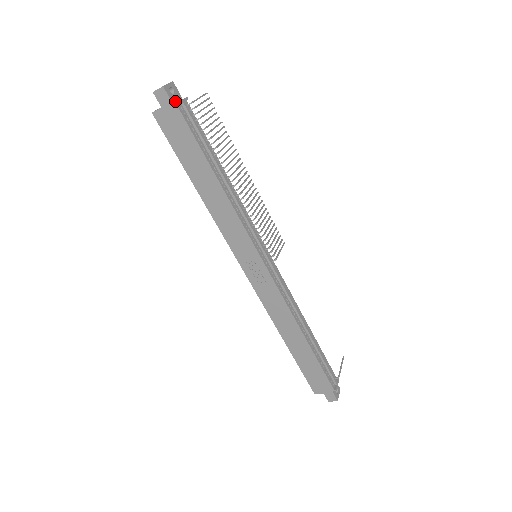
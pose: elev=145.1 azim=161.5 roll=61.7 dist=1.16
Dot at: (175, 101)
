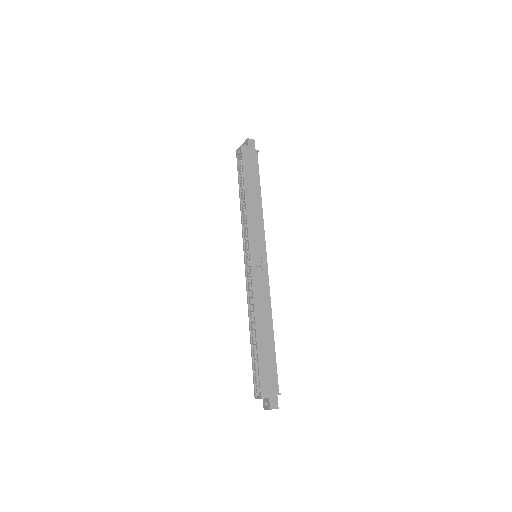
Dot at: (254, 150)
